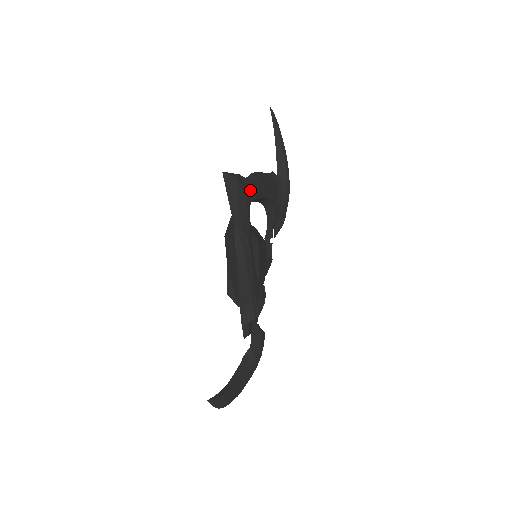
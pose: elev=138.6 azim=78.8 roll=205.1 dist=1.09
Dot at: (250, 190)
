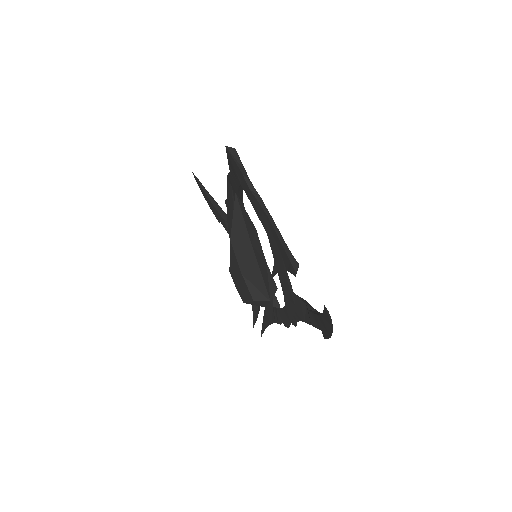
Dot at: occluded
